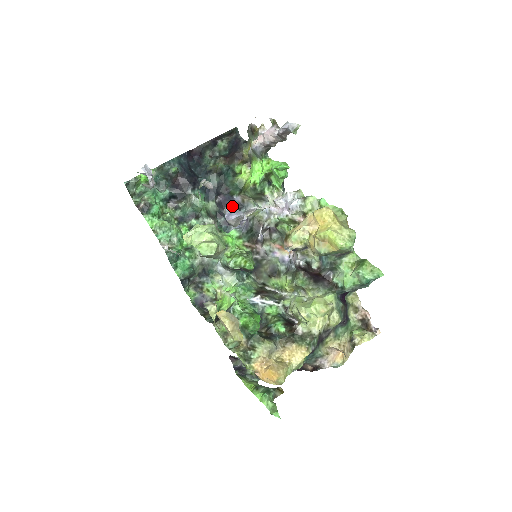
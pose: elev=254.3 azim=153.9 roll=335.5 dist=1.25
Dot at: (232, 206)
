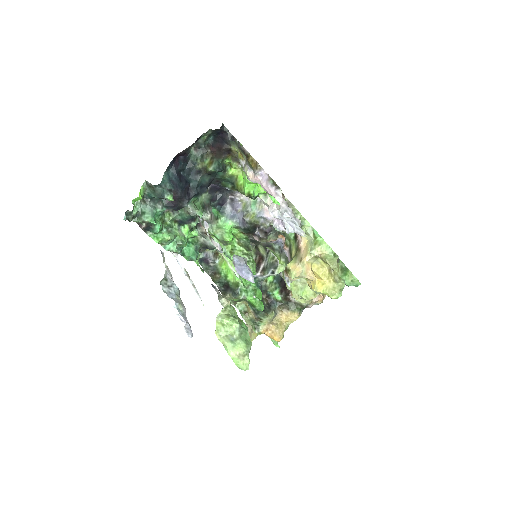
Dot at: (223, 188)
